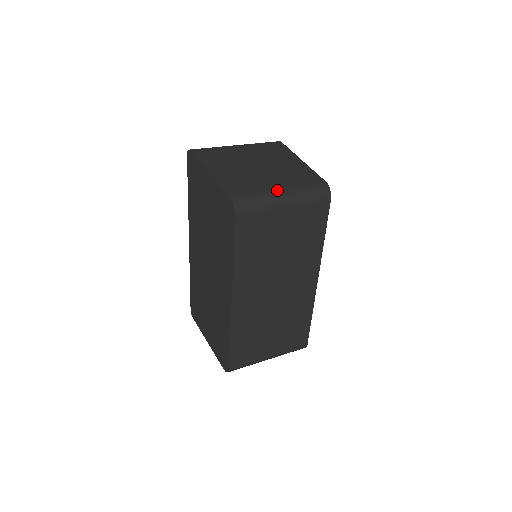
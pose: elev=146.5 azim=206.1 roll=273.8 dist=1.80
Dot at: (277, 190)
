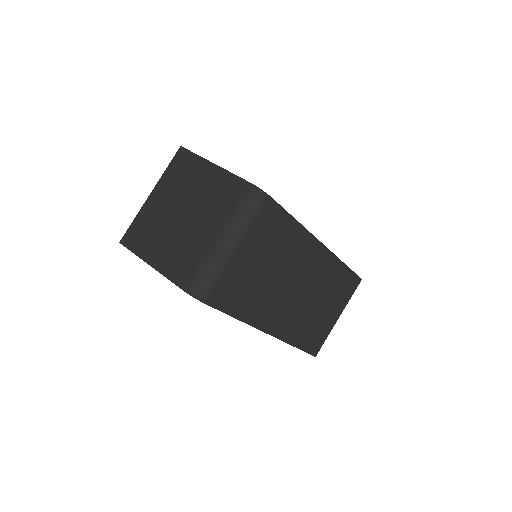
Dot at: (217, 243)
